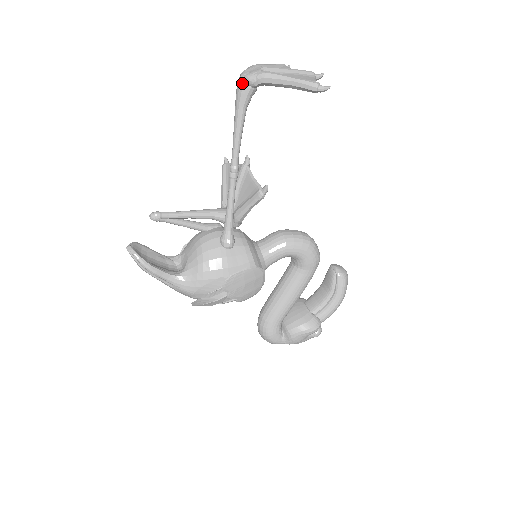
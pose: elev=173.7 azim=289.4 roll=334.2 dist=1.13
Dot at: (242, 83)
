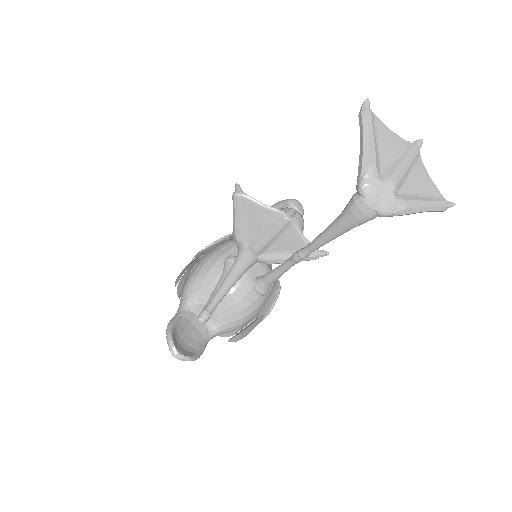
Dot at: (371, 215)
